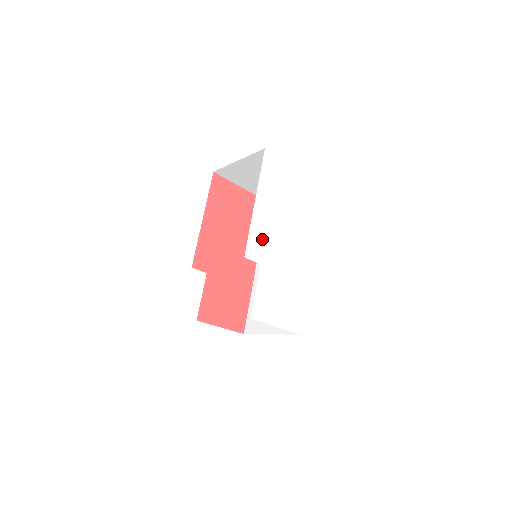
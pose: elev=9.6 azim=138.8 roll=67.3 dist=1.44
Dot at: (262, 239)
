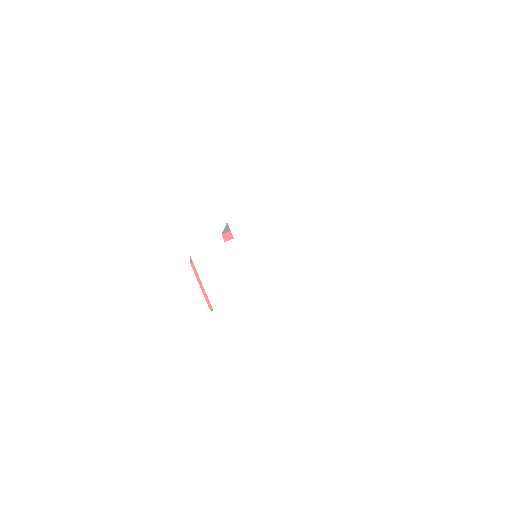
Dot at: (253, 228)
